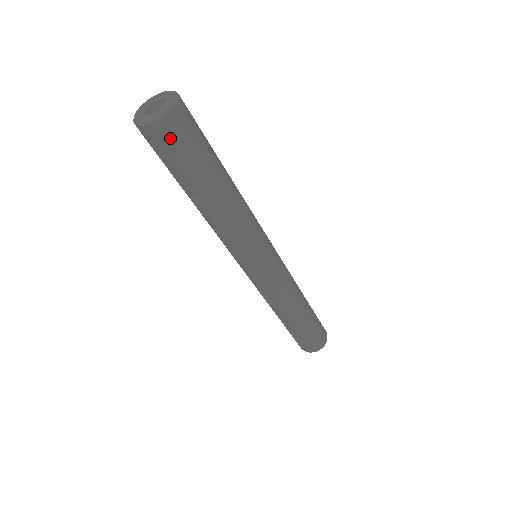
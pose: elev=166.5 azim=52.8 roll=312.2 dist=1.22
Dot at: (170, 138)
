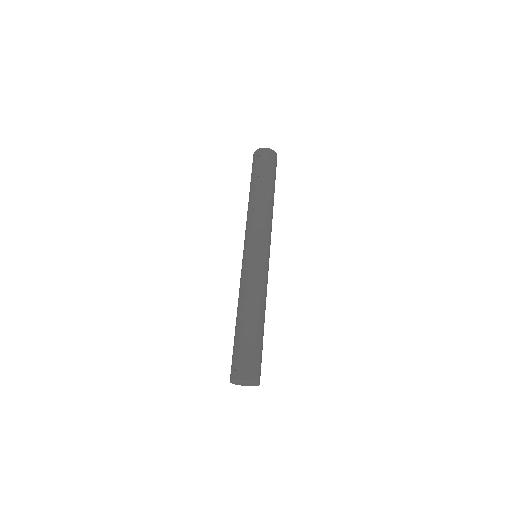
Dot at: (266, 156)
